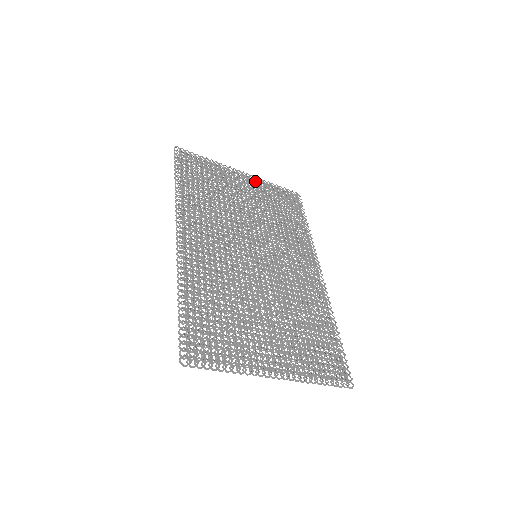
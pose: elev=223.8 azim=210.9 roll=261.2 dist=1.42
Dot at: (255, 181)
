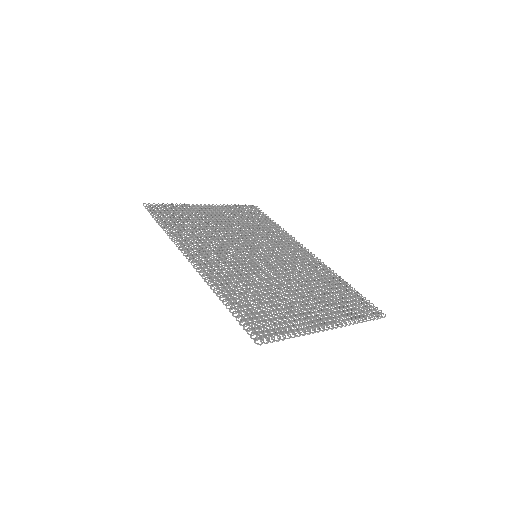
Dot at: (218, 207)
